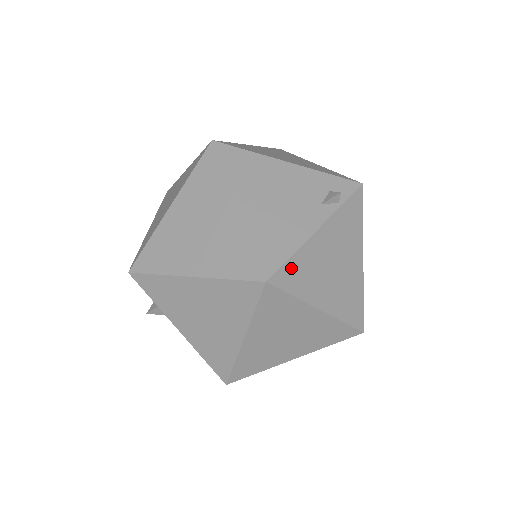
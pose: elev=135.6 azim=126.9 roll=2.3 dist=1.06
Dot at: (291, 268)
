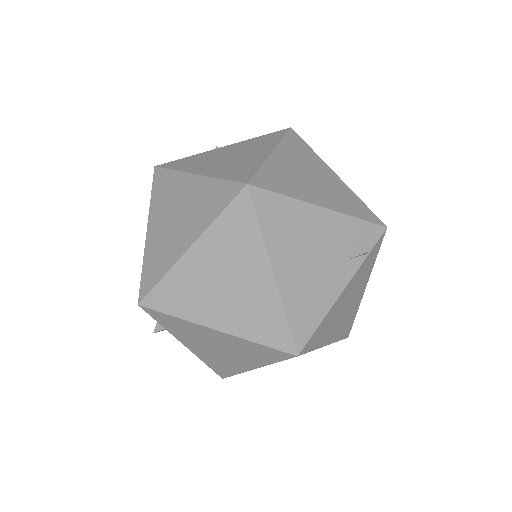
Dot at: (317, 333)
